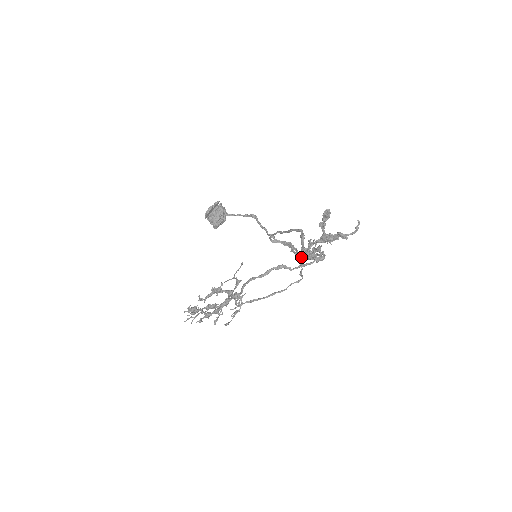
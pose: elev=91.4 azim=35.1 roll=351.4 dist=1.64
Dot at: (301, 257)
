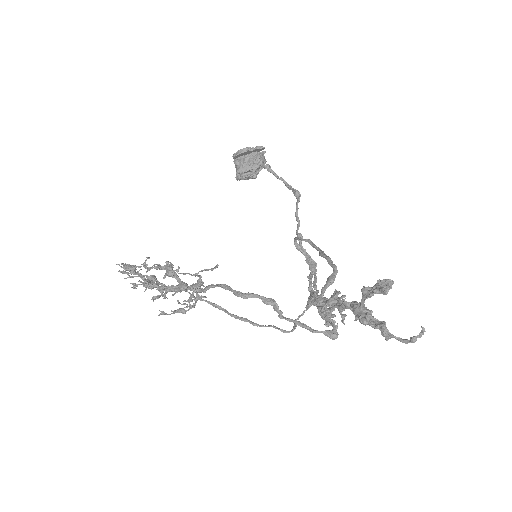
Dot at: (313, 298)
